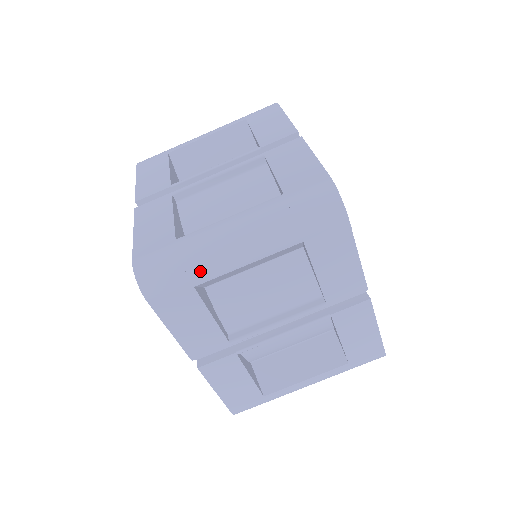
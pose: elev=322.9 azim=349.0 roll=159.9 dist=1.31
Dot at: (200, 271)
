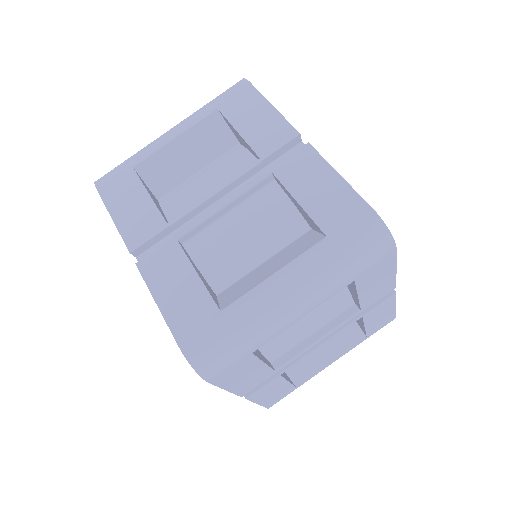
Dot at: (259, 340)
